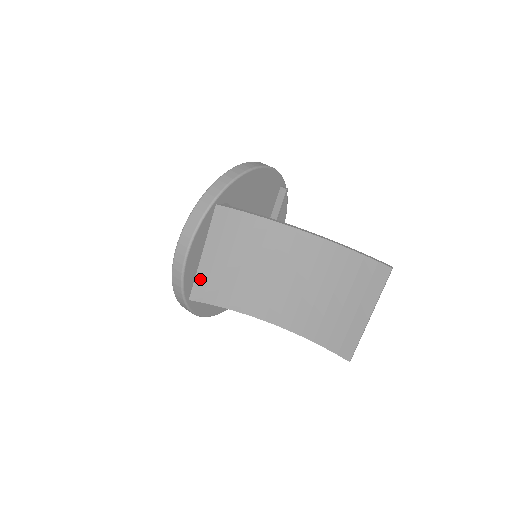
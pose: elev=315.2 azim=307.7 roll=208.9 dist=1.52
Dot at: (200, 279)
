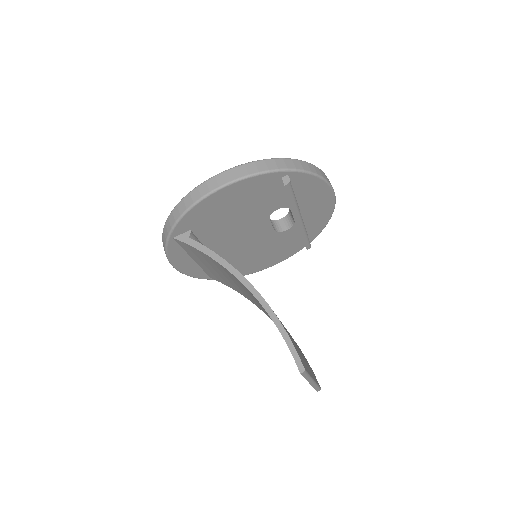
Dot at: (207, 271)
